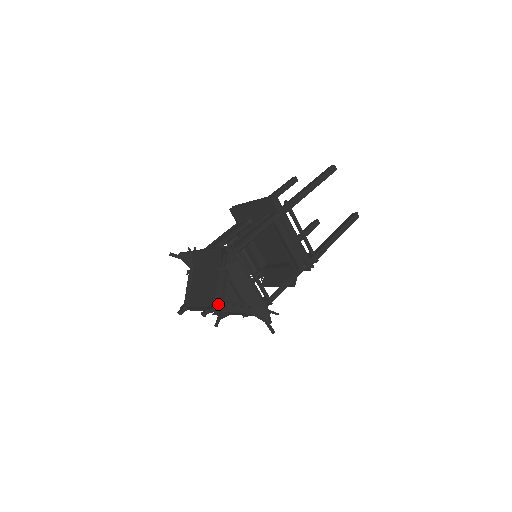
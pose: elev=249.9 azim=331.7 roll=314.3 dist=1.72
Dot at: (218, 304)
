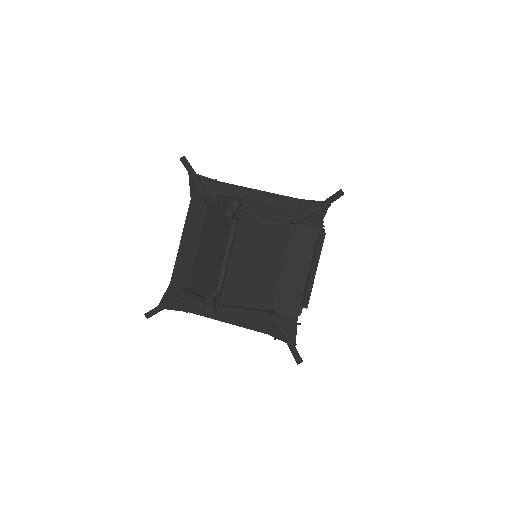
Dot at: occluded
